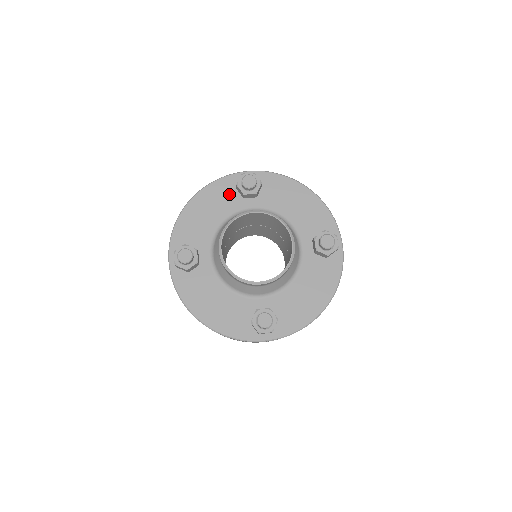
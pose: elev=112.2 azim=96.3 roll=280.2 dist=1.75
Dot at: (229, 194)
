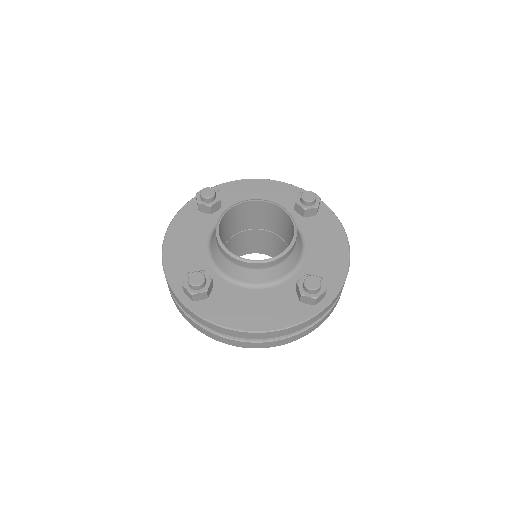
Dot at: (288, 199)
